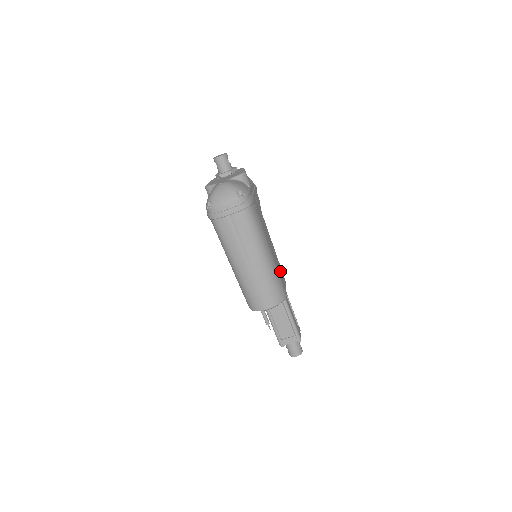
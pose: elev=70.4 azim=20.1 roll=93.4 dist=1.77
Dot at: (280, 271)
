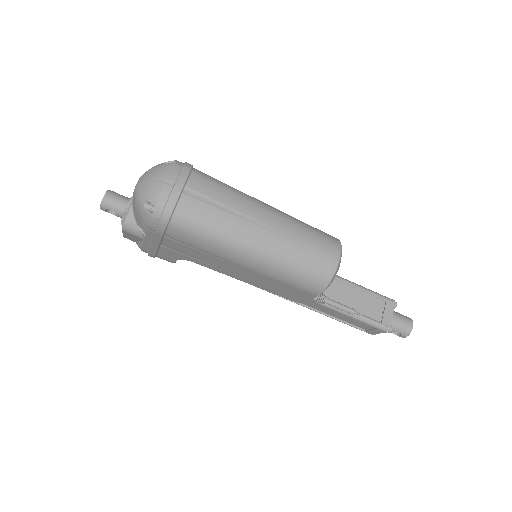
Dot at: occluded
